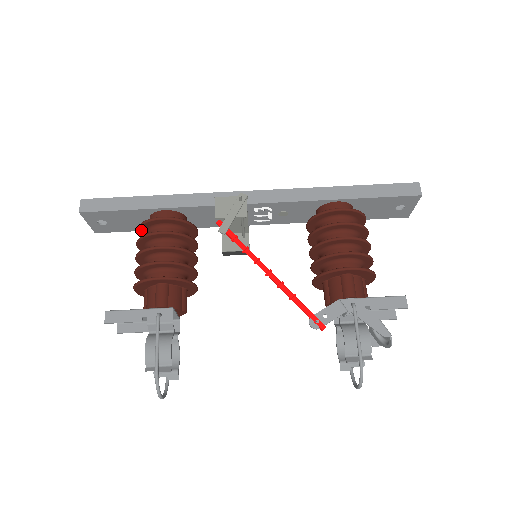
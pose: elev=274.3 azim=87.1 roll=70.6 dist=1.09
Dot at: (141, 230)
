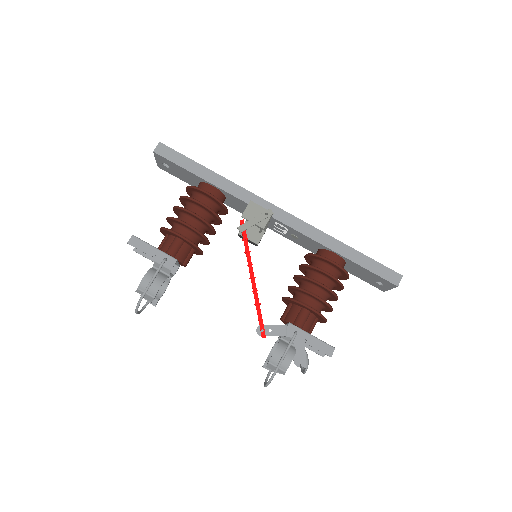
Dot at: (189, 189)
